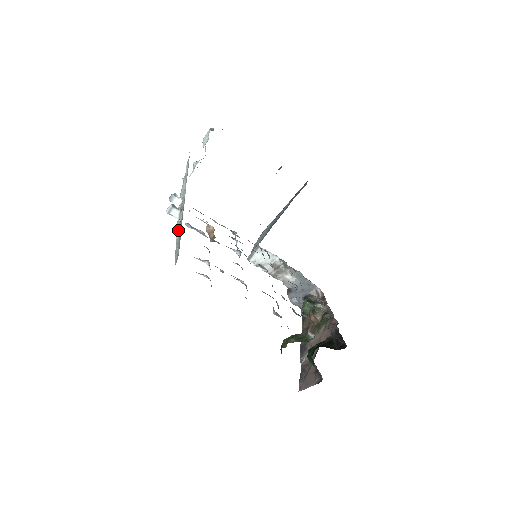
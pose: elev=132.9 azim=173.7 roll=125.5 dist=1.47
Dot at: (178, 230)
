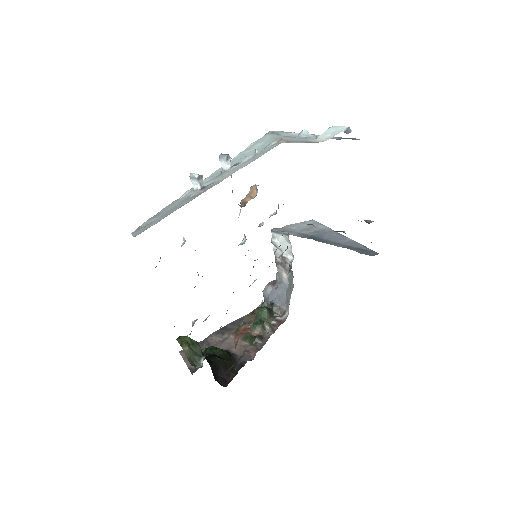
Dot at: occluded
